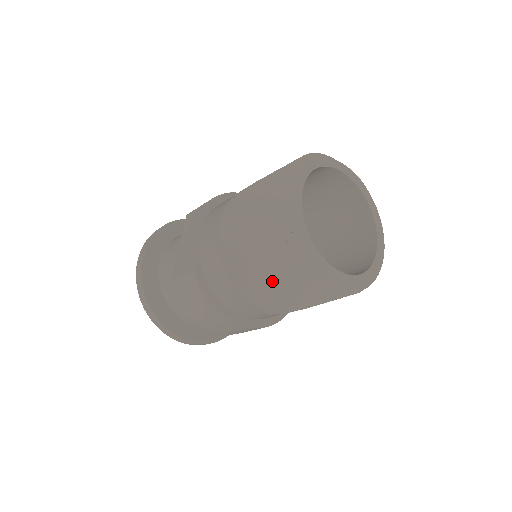
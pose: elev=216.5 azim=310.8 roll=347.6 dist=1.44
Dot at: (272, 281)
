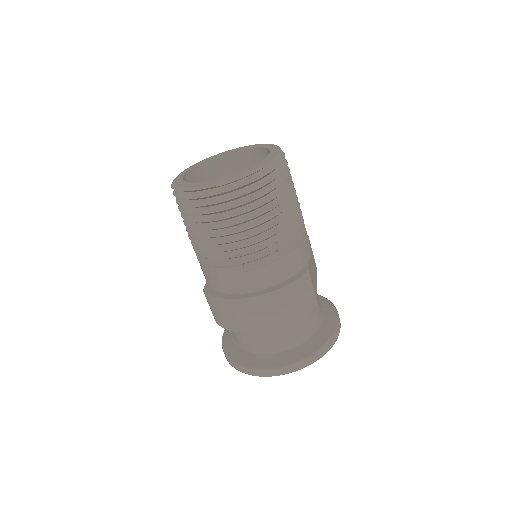
Dot at: (209, 234)
